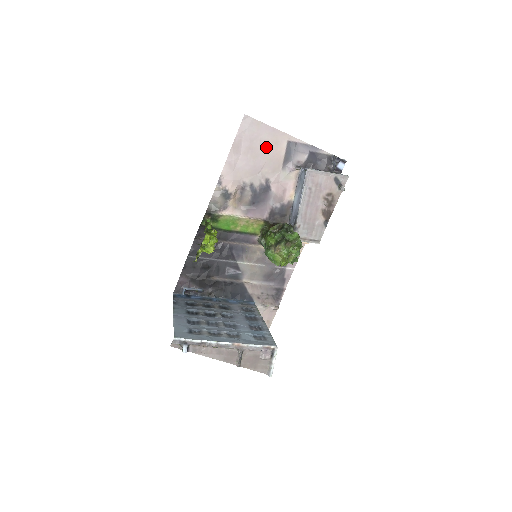
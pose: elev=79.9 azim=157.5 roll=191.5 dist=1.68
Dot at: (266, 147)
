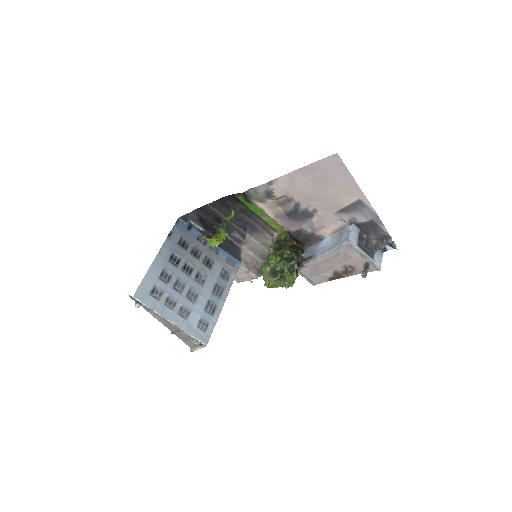
Dot at: (335, 189)
